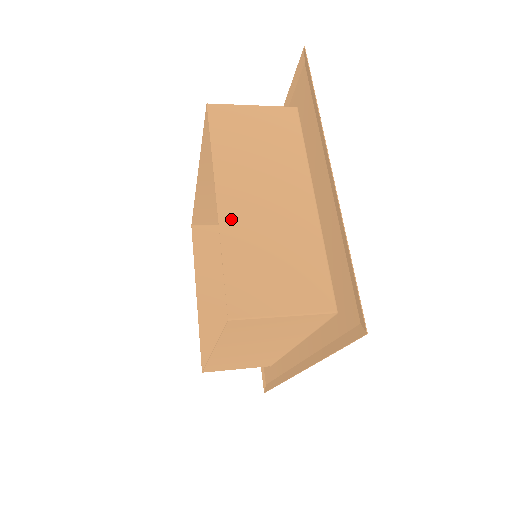
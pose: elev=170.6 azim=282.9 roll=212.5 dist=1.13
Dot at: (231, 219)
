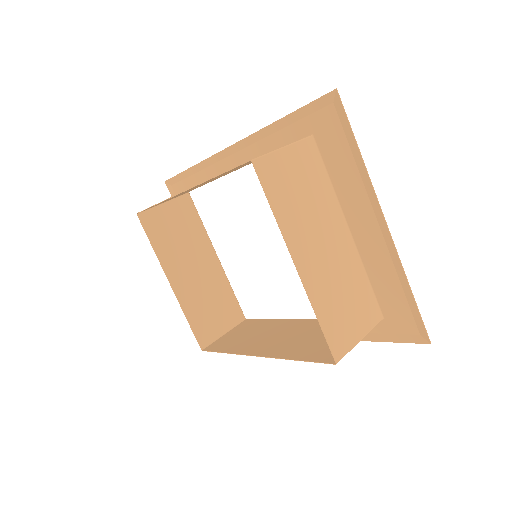
Dot at: (310, 280)
